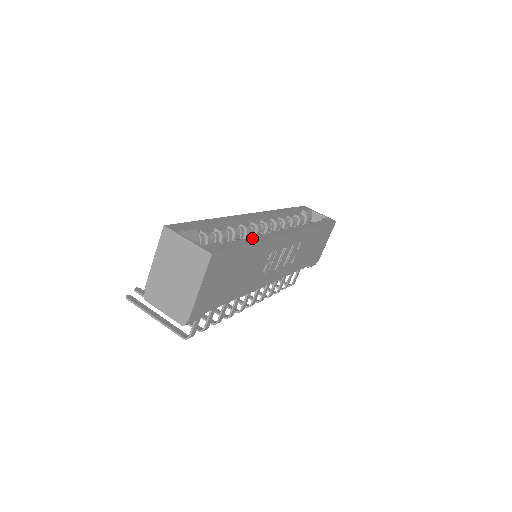
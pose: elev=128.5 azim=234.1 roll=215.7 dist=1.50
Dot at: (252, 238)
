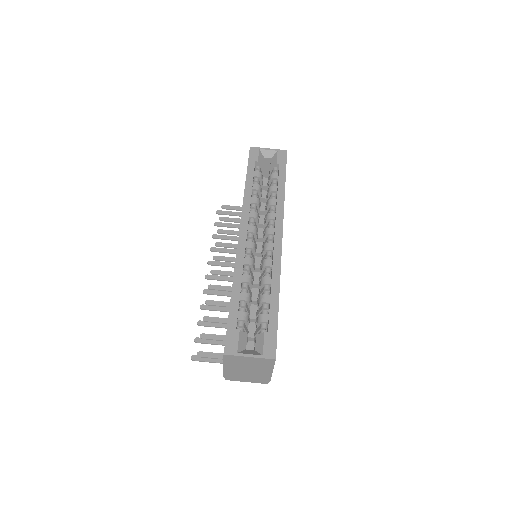
Dot at: (273, 291)
